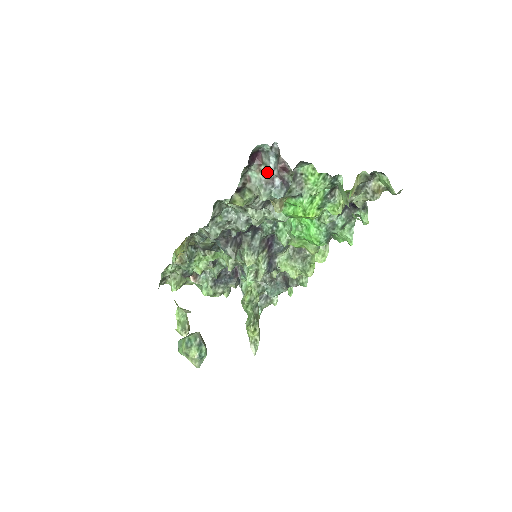
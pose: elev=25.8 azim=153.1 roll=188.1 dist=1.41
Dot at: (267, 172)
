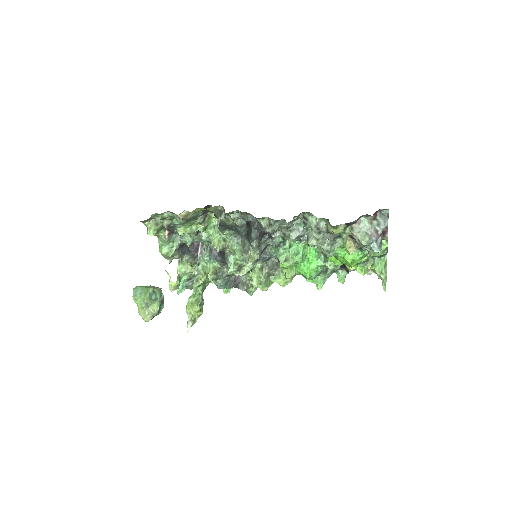
Dot at: (377, 228)
